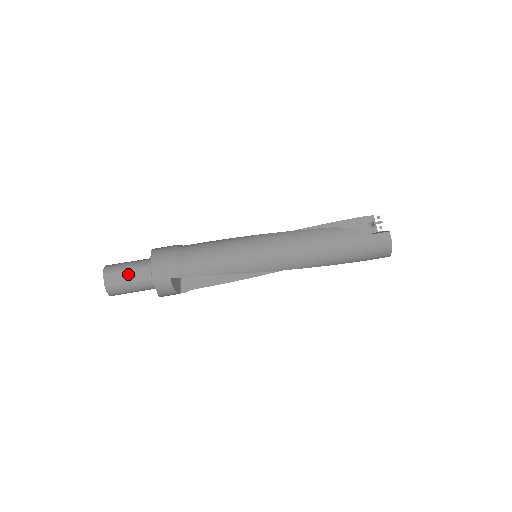
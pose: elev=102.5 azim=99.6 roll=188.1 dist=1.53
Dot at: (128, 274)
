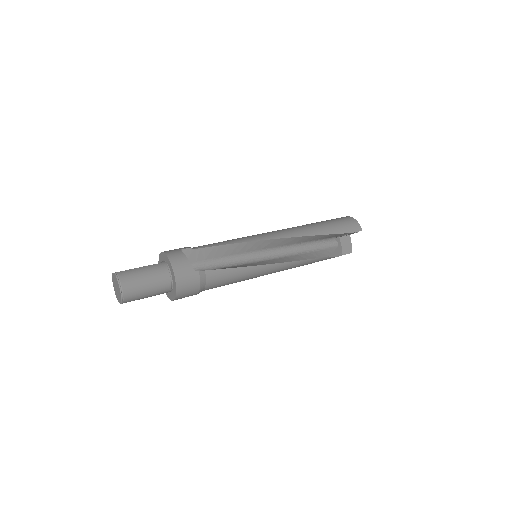
Dot at: occluded
